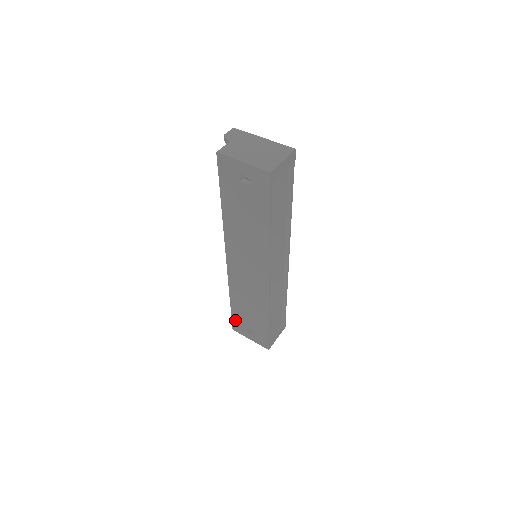
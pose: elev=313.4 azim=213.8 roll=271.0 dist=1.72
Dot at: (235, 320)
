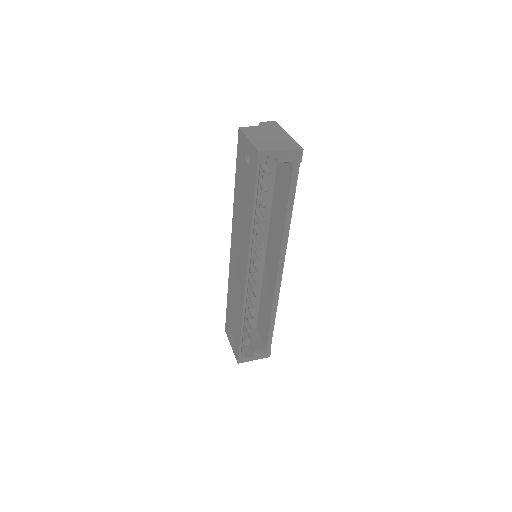
Dot at: (227, 319)
